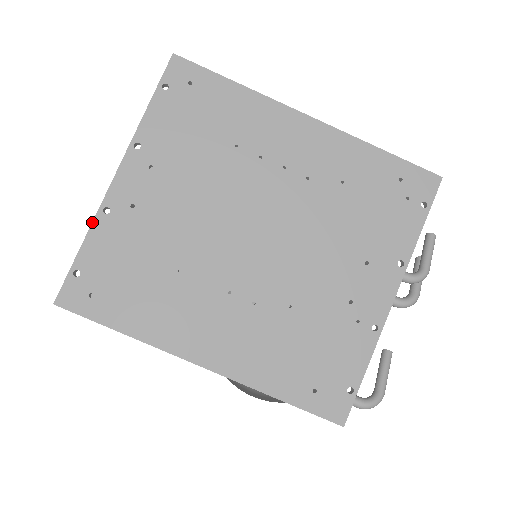
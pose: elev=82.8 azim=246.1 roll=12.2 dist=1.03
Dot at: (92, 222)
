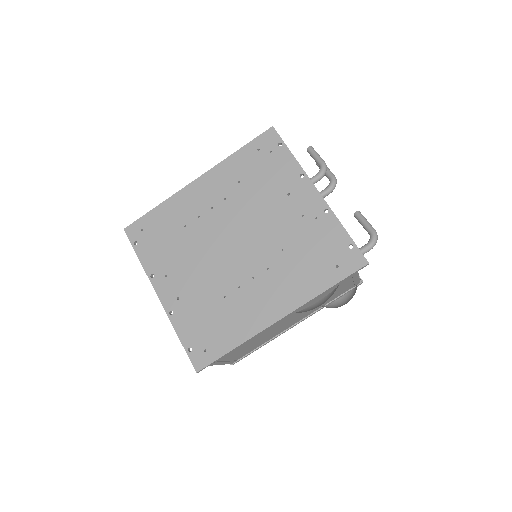
Dot at: occluded
